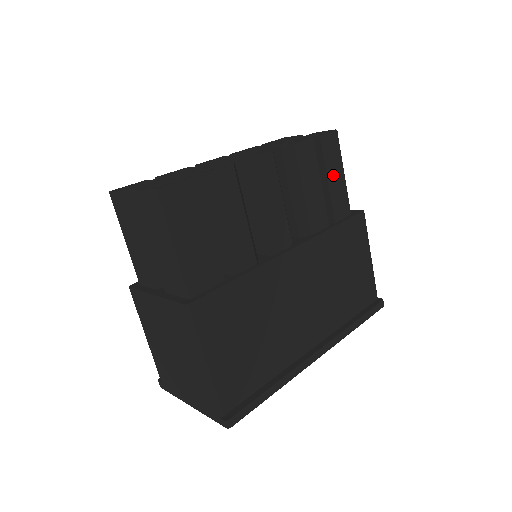
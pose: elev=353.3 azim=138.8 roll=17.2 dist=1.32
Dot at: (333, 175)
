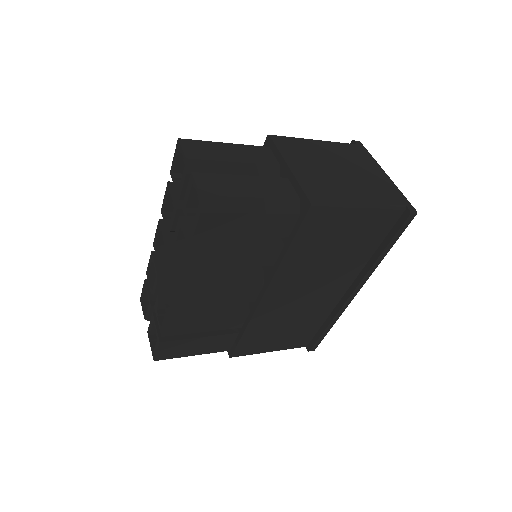
Dot at: (243, 229)
